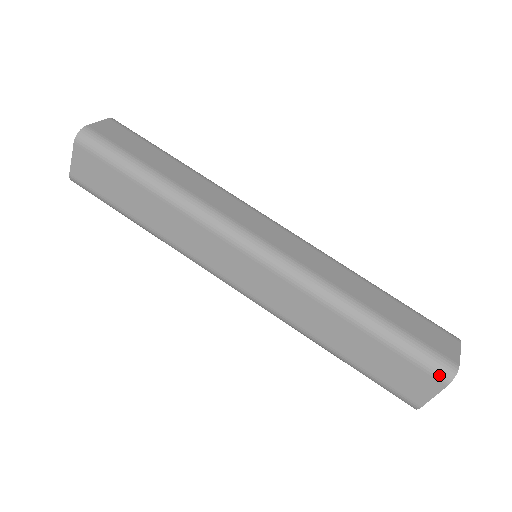
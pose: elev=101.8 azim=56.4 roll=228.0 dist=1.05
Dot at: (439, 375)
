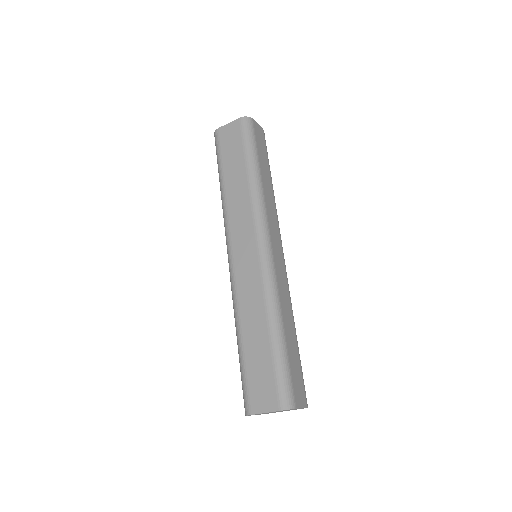
Dot at: (282, 400)
